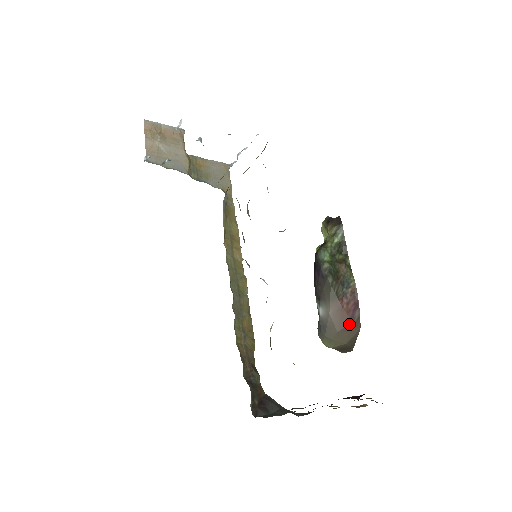
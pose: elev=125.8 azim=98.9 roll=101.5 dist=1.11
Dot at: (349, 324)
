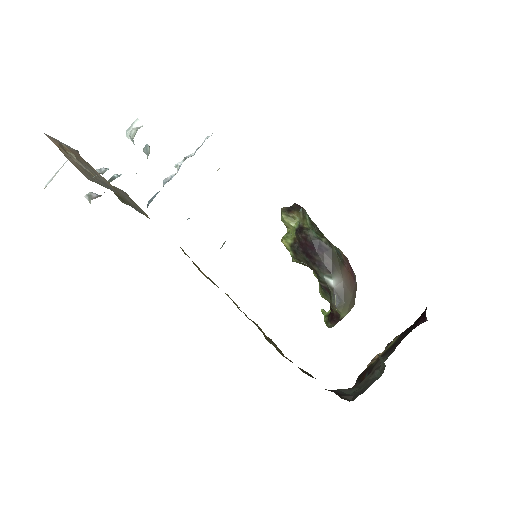
Dot at: (355, 285)
